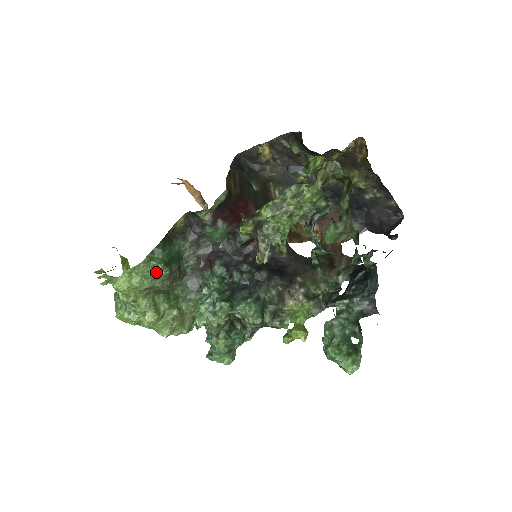
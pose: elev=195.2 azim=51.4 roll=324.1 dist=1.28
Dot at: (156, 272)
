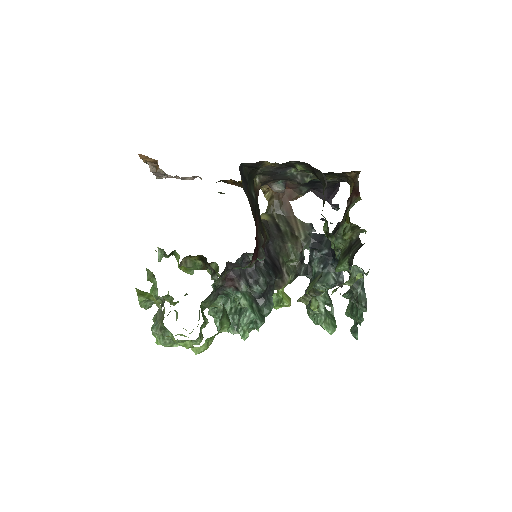
Dot at: (226, 331)
